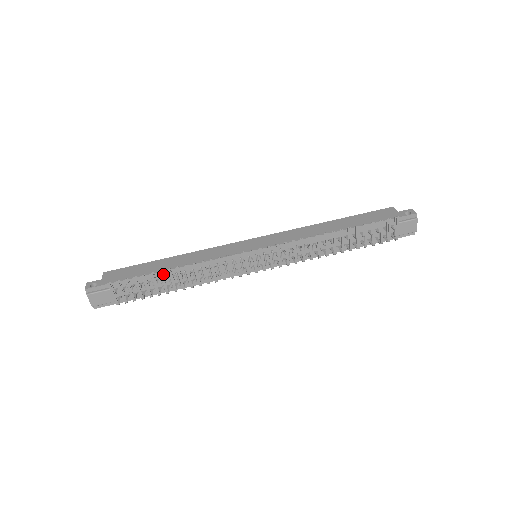
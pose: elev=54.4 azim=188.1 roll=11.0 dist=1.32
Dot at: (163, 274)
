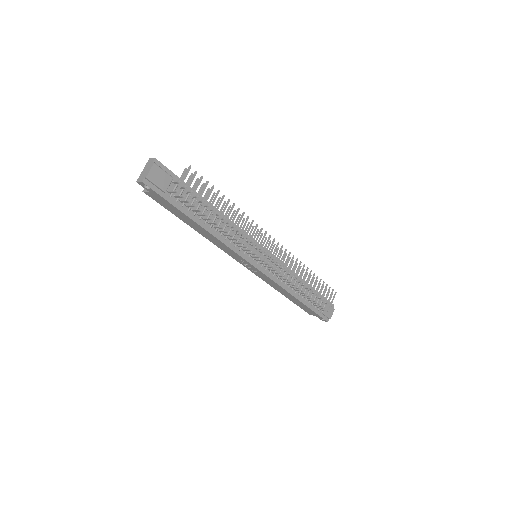
Dot at: (219, 202)
